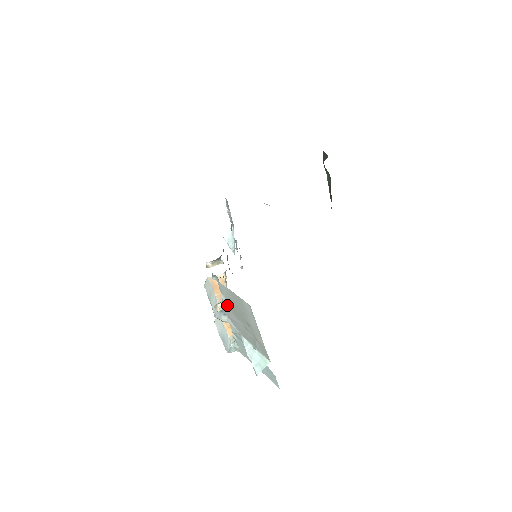
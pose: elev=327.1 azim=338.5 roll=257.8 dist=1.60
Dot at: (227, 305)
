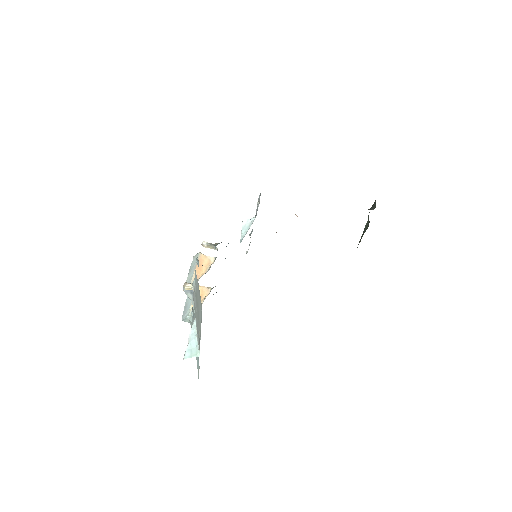
Dot at: (194, 289)
